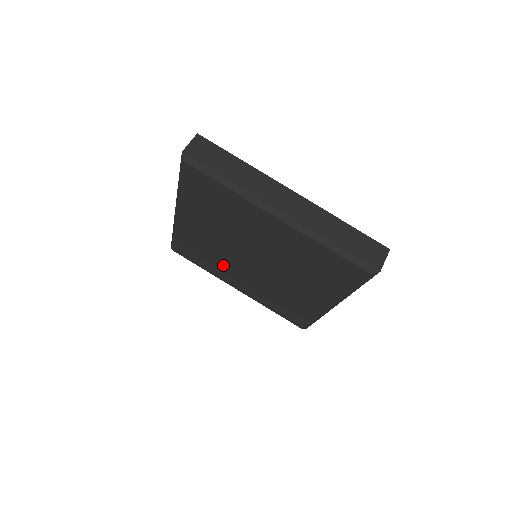
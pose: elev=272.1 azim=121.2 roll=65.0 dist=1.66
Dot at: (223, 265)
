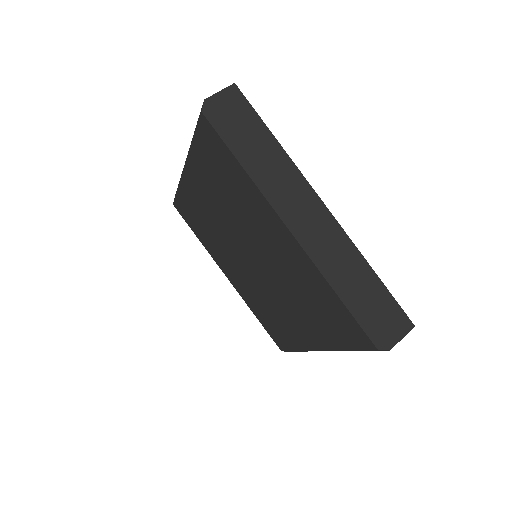
Dot at: (219, 247)
